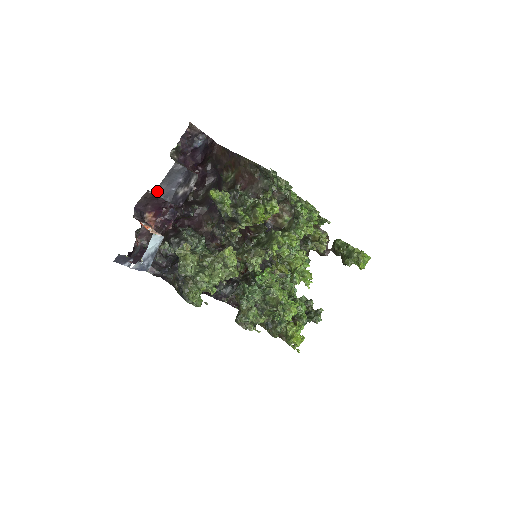
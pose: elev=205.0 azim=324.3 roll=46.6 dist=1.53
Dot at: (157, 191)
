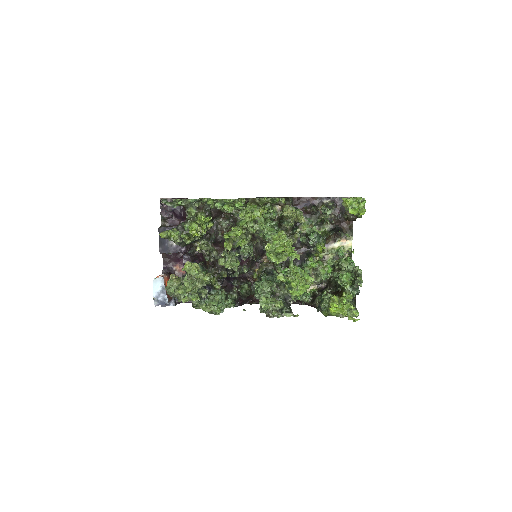
Dot at: (160, 251)
